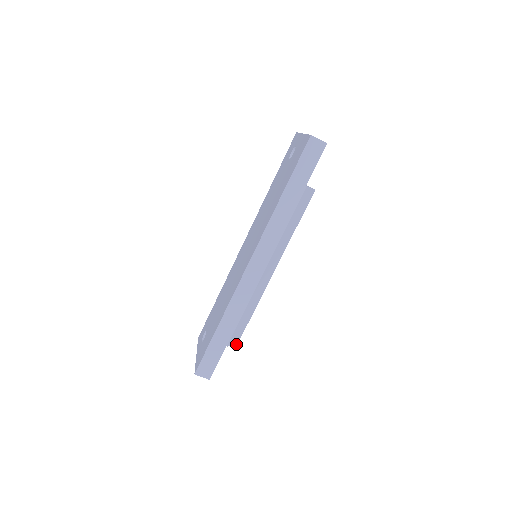
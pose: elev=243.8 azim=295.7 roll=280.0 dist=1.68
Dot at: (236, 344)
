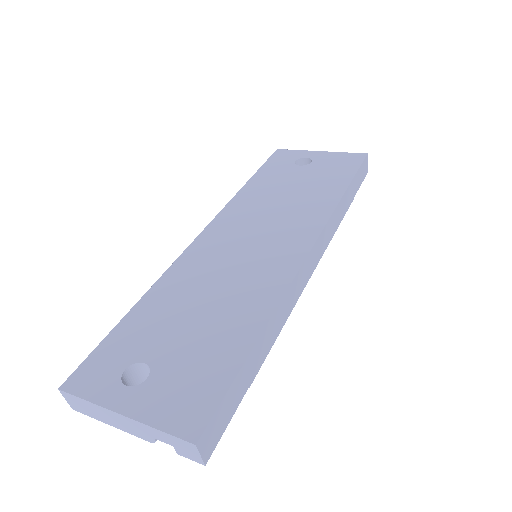
Dot at: occluded
